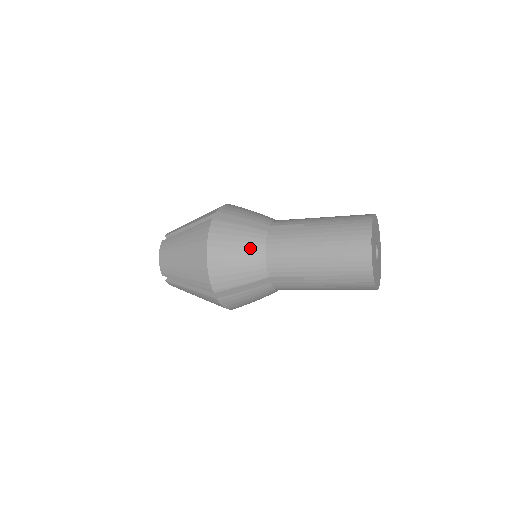
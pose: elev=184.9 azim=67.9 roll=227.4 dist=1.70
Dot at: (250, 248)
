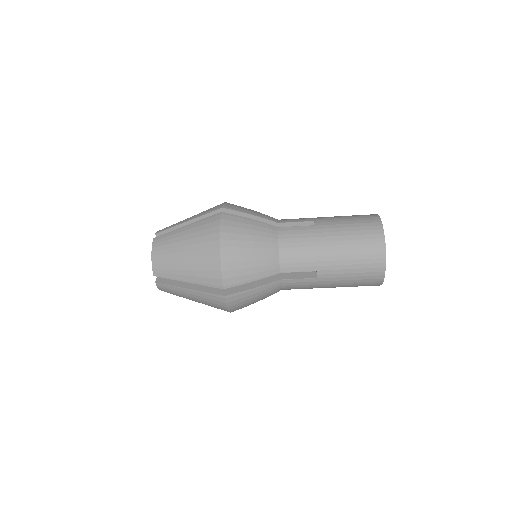
Dot at: (264, 242)
